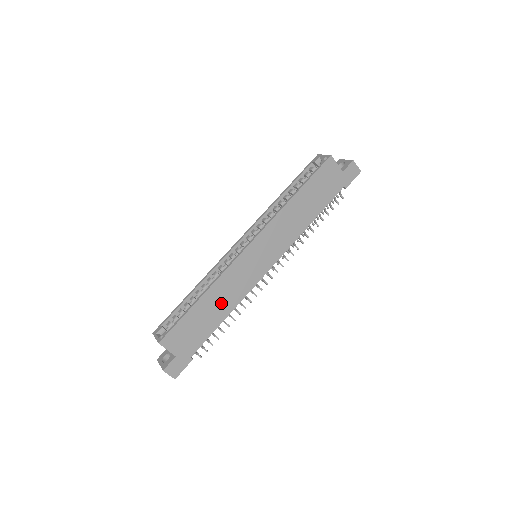
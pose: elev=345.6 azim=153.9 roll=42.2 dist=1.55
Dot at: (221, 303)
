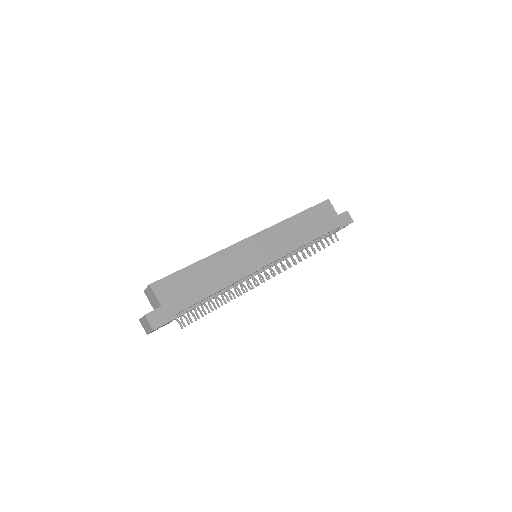
Dot at: (217, 275)
